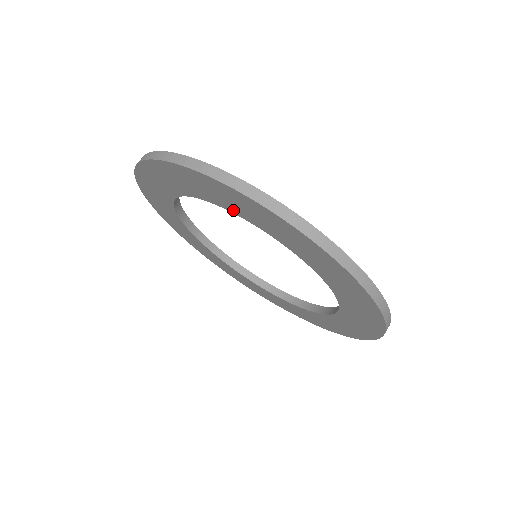
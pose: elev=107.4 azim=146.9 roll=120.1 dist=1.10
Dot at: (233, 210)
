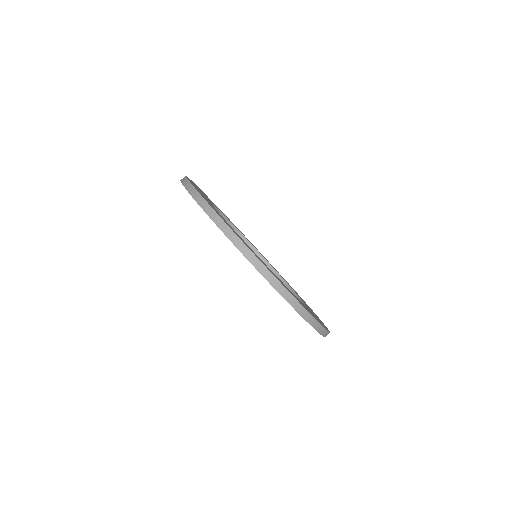
Dot at: occluded
